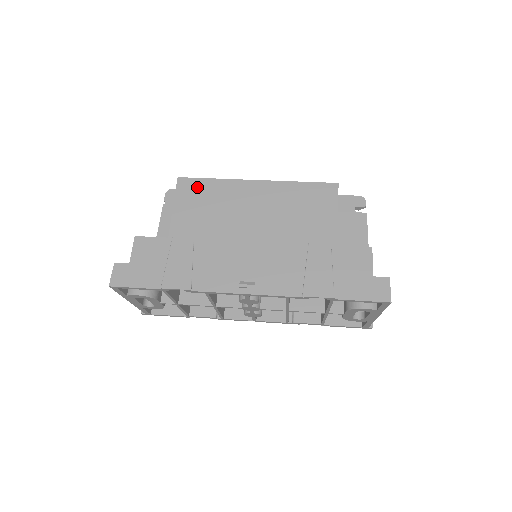
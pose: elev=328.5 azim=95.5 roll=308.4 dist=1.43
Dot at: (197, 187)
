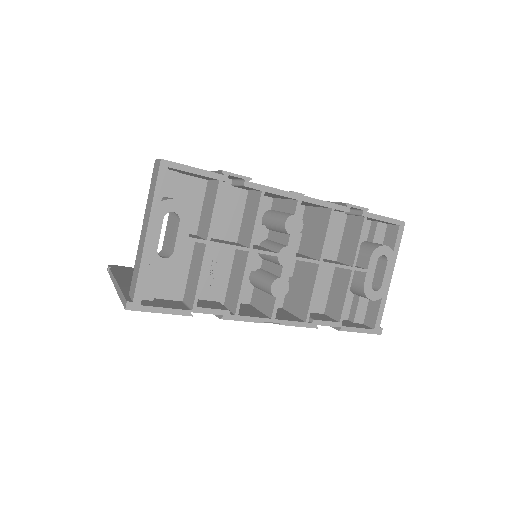
Dot at: occluded
